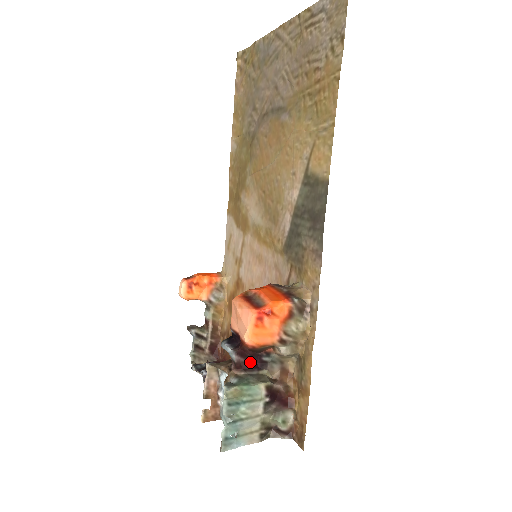
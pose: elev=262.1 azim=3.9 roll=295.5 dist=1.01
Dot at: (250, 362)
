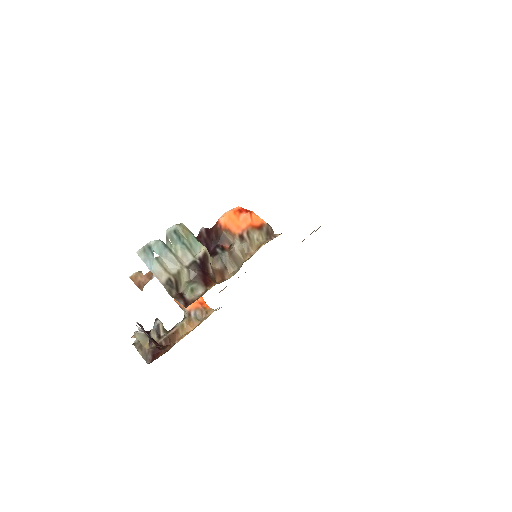
Dot at: (208, 242)
